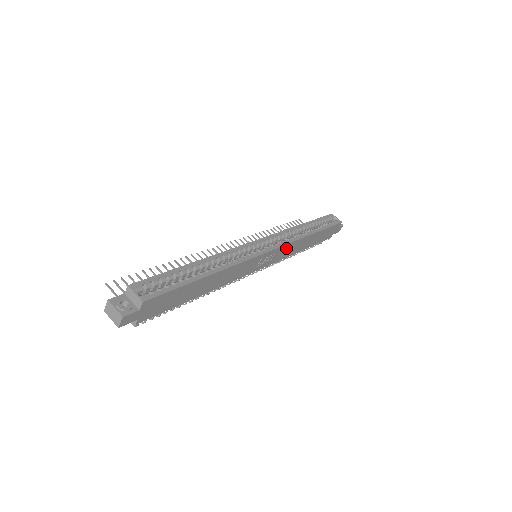
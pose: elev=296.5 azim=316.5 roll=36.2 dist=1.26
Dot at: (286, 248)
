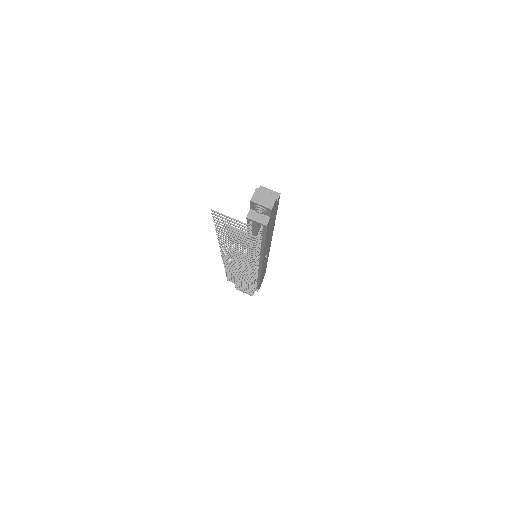
Dot at: (266, 259)
